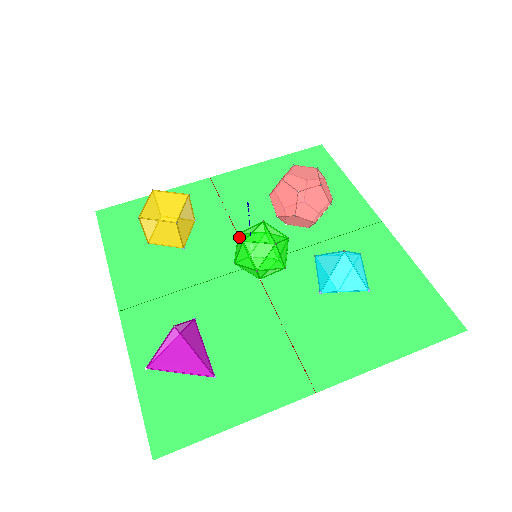
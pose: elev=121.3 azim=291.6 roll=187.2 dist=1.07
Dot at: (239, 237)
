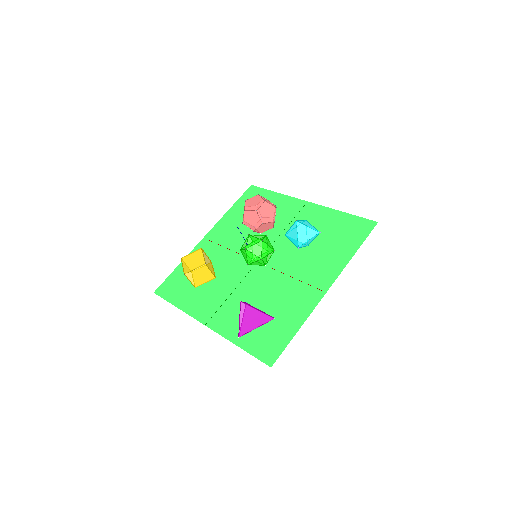
Dot at: (242, 251)
